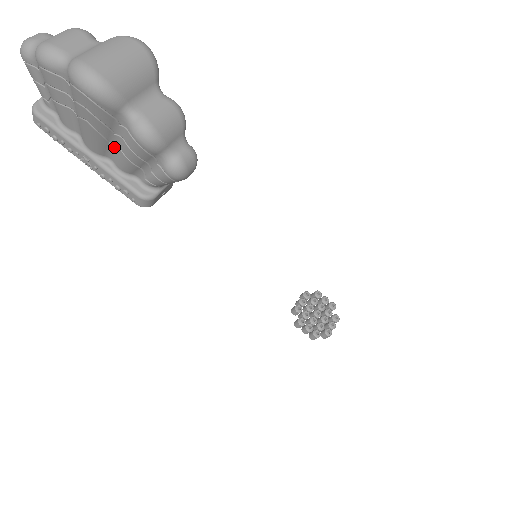
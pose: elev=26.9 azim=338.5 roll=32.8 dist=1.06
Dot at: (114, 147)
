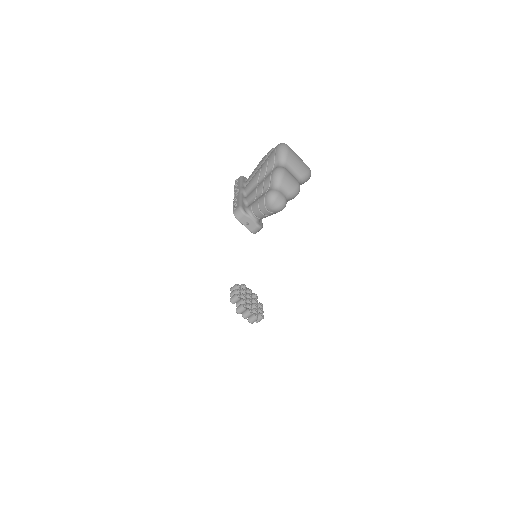
Dot at: (256, 186)
